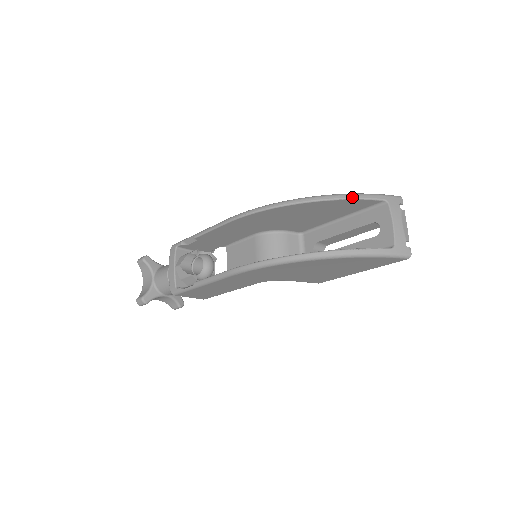
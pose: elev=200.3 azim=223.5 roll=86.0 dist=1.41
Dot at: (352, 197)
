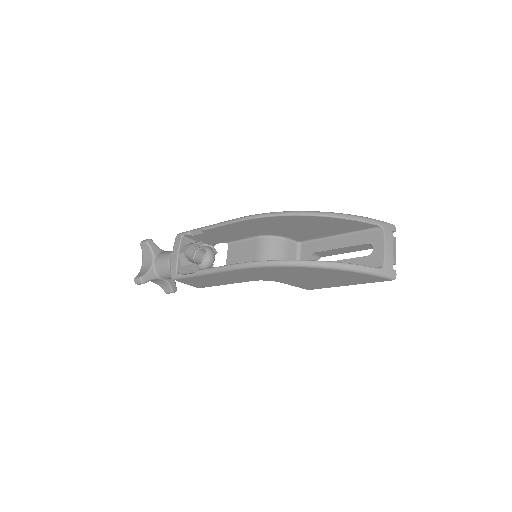
Dot at: (354, 218)
